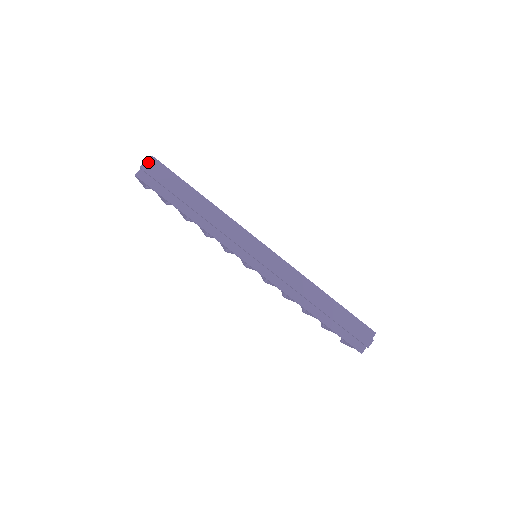
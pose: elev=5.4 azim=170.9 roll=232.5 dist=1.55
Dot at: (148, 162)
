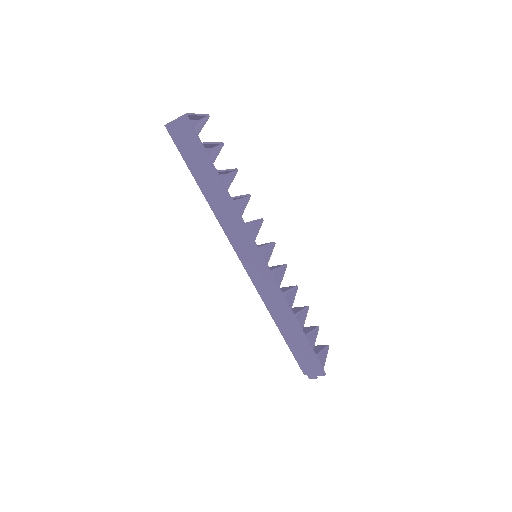
Dot at: (176, 123)
